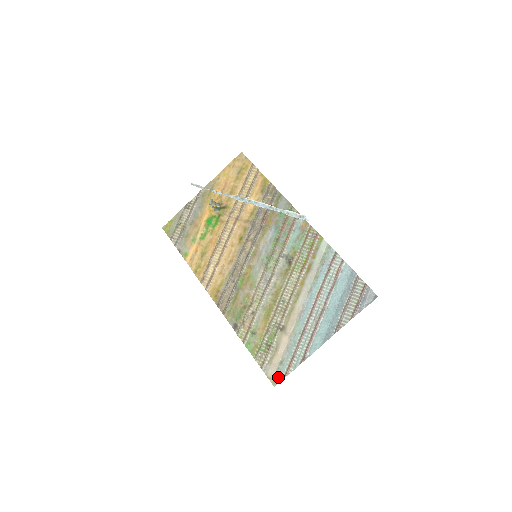
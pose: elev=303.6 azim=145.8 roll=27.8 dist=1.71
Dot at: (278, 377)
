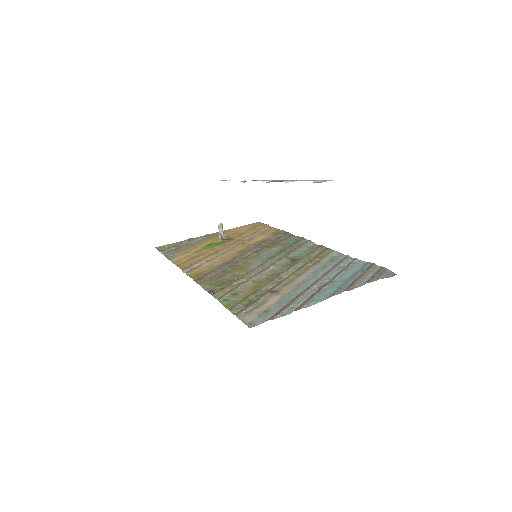
Dot at: (258, 321)
